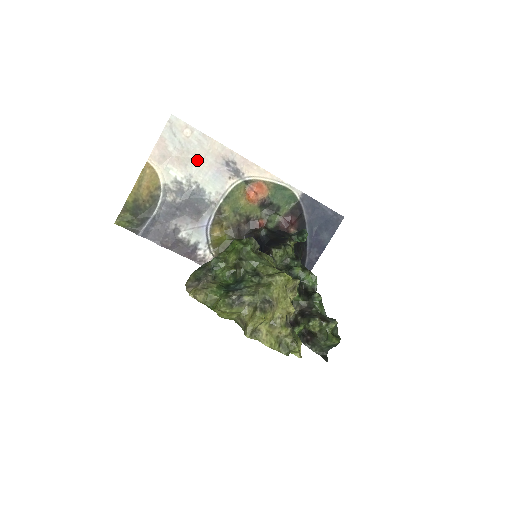
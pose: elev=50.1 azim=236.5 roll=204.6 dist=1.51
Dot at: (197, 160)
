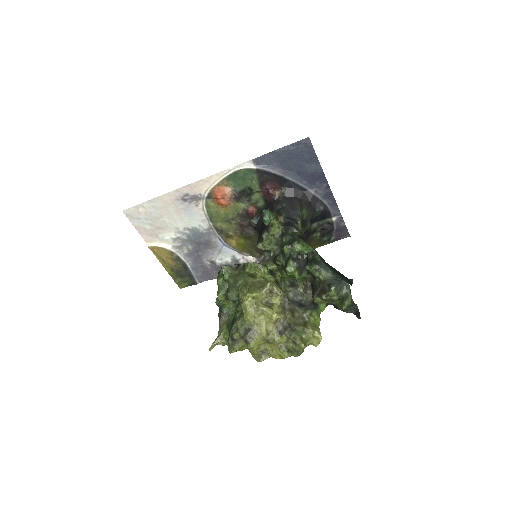
Dot at: (167, 217)
